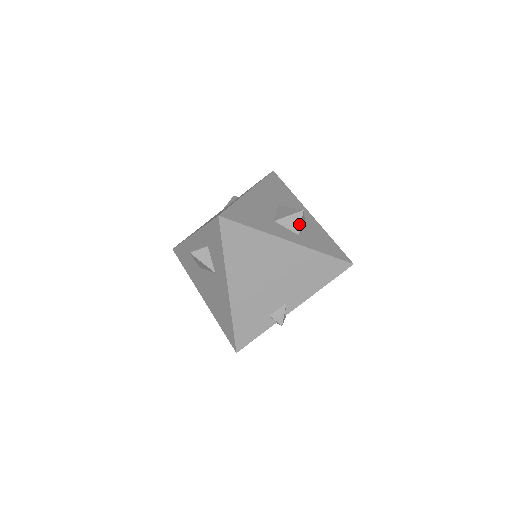
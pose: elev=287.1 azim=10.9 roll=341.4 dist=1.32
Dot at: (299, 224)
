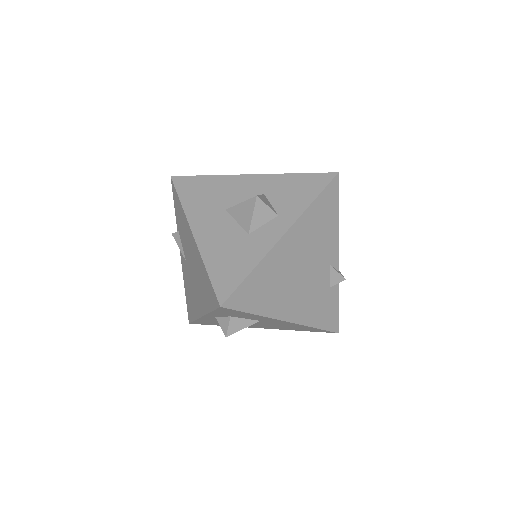
Dot at: (267, 209)
